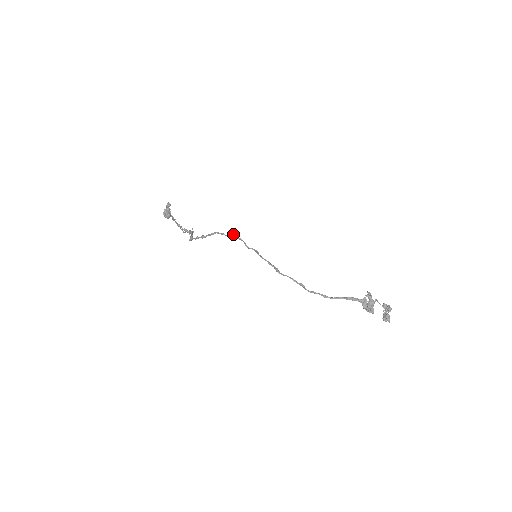
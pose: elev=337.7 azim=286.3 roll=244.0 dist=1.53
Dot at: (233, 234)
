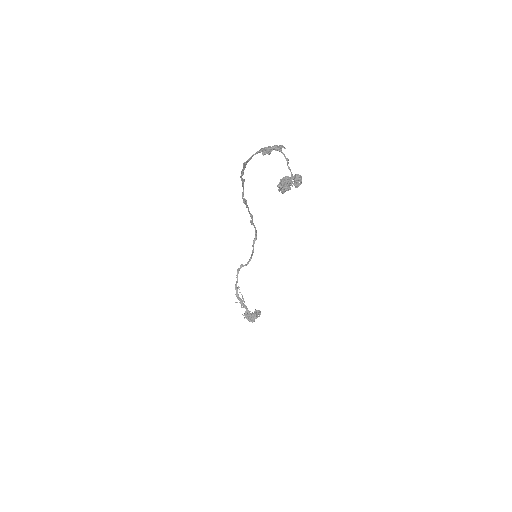
Dot at: occluded
